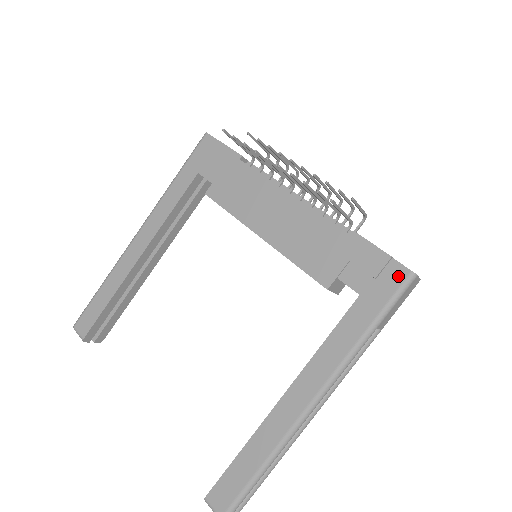
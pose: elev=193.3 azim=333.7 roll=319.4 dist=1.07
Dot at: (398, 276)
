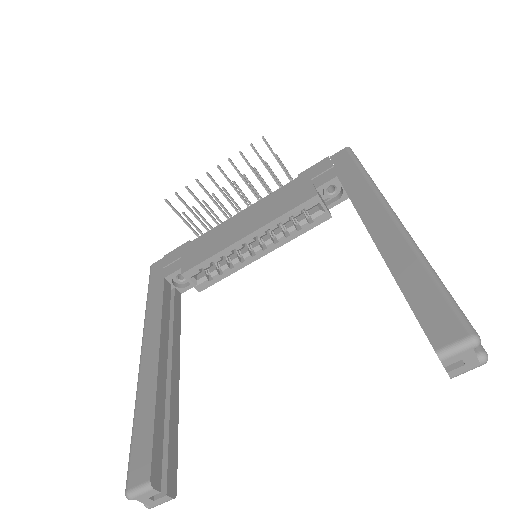
Dot at: (342, 154)
